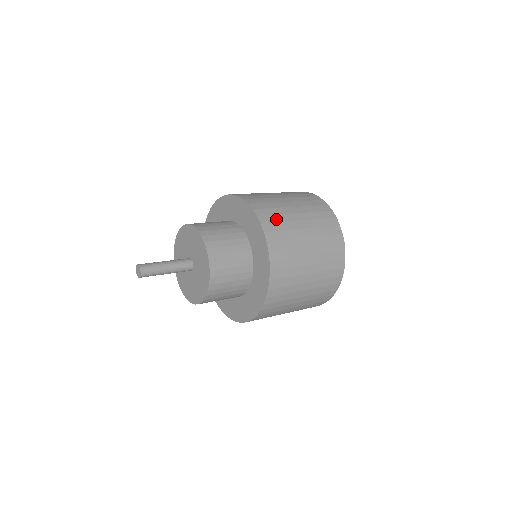
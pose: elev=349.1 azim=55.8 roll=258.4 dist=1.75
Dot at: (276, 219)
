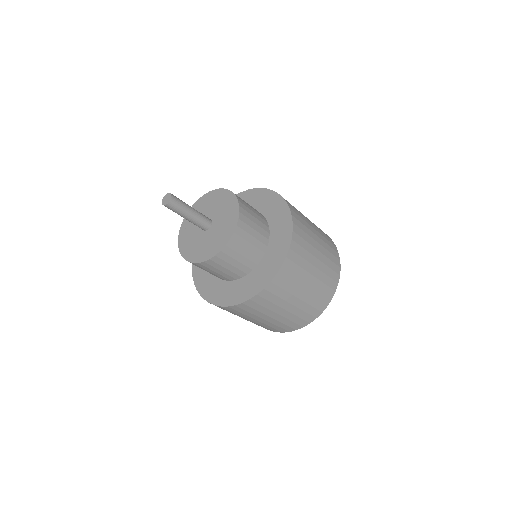
Dot at: (303, 244)
